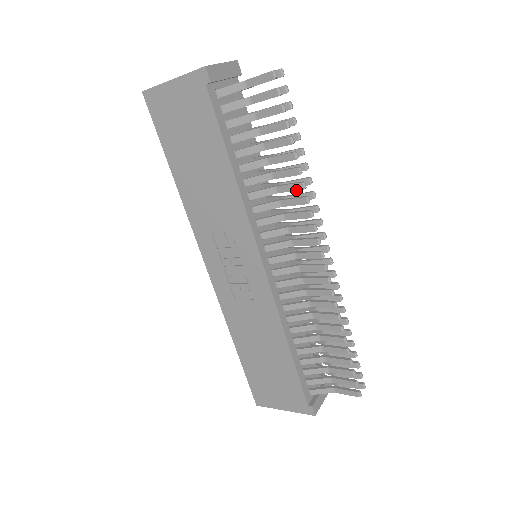
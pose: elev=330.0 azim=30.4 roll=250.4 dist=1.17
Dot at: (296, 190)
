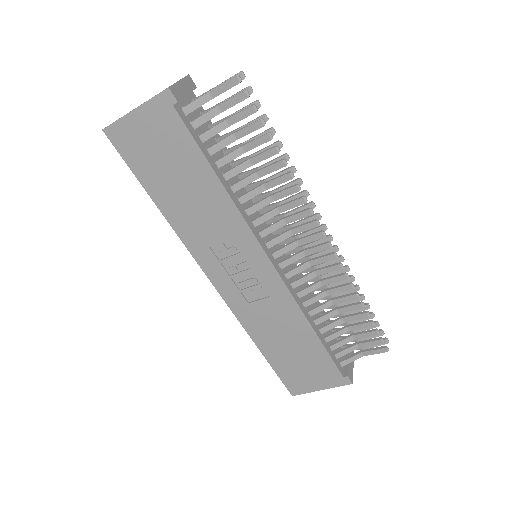
Dot at: (285, 181)
